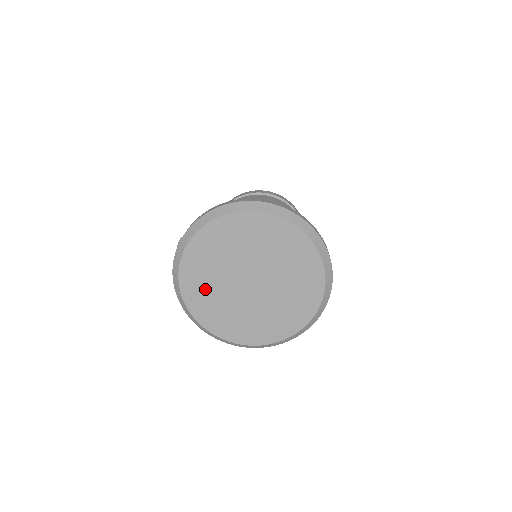
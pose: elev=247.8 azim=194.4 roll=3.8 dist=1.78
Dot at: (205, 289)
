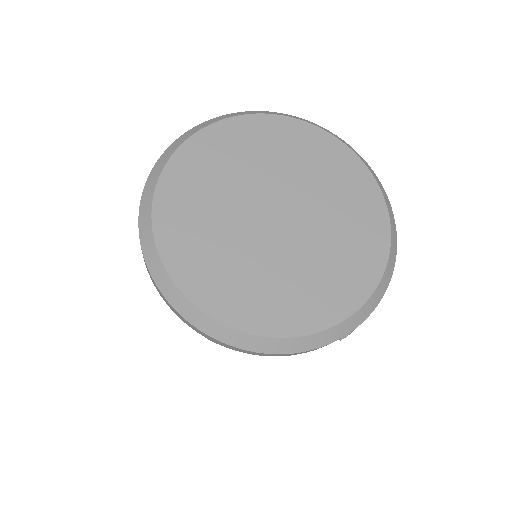
Dot at: (203, 186)
